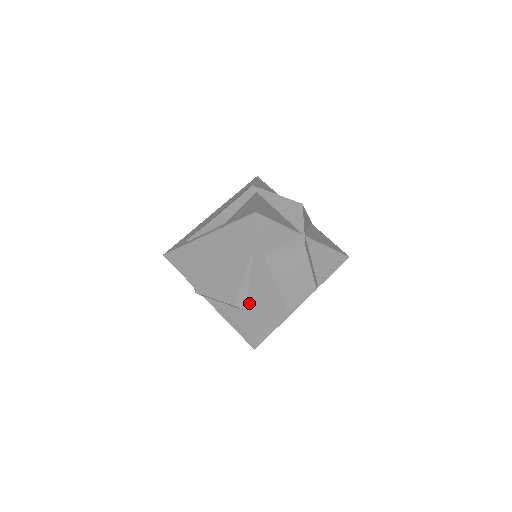
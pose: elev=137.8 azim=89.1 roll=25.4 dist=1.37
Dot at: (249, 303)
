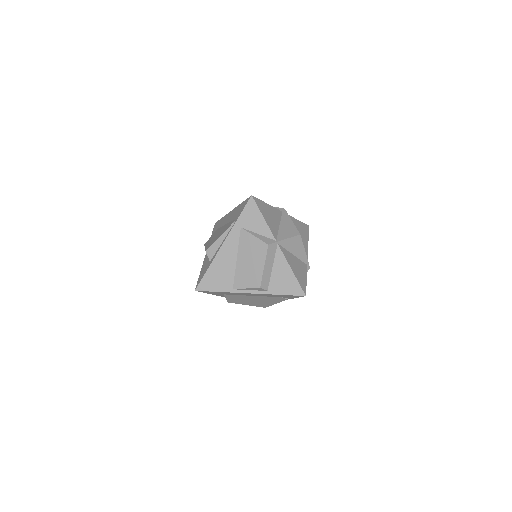
Dot at: (214, 256)
